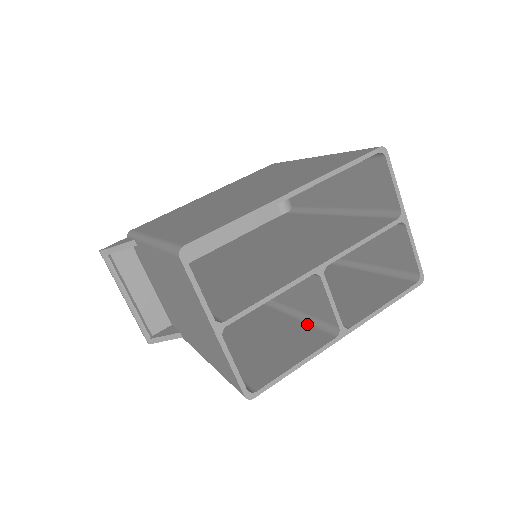
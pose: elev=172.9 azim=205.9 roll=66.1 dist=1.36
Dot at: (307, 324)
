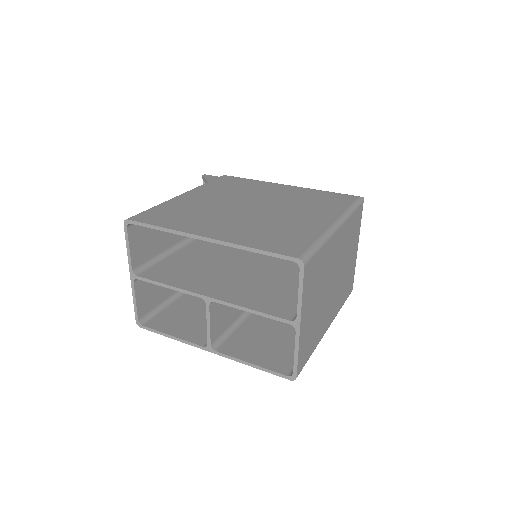
Dot at: occluded
